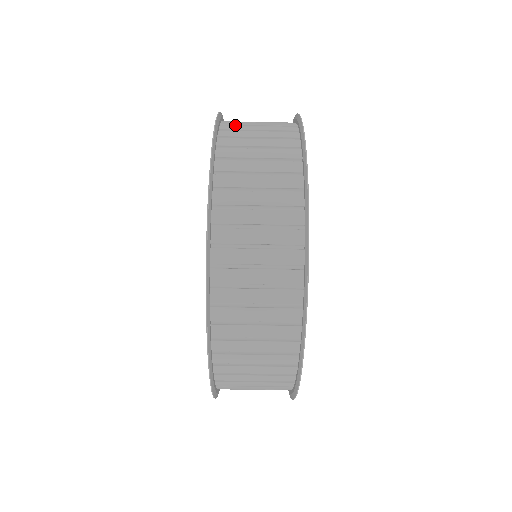
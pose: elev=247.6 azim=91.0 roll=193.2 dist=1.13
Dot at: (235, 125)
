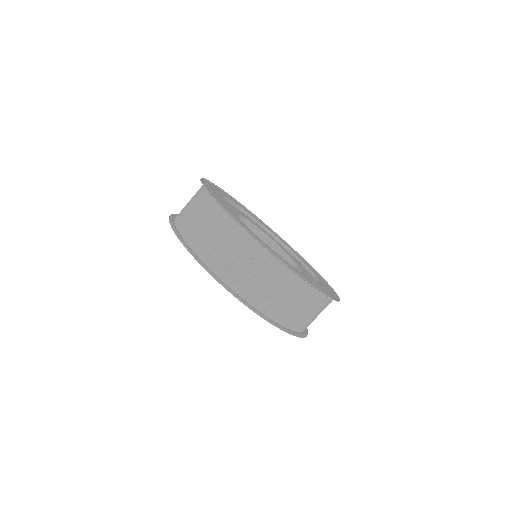
Dot at: occluded
